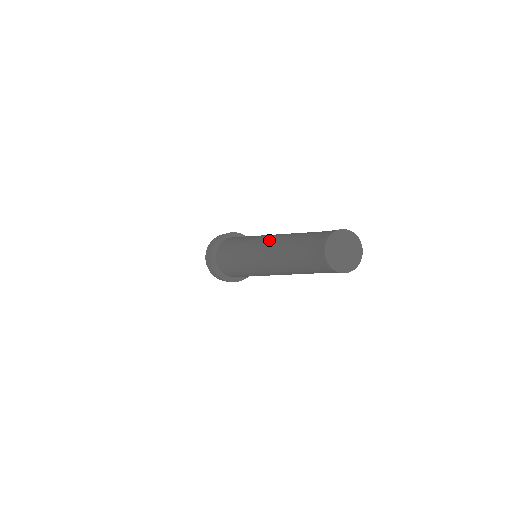
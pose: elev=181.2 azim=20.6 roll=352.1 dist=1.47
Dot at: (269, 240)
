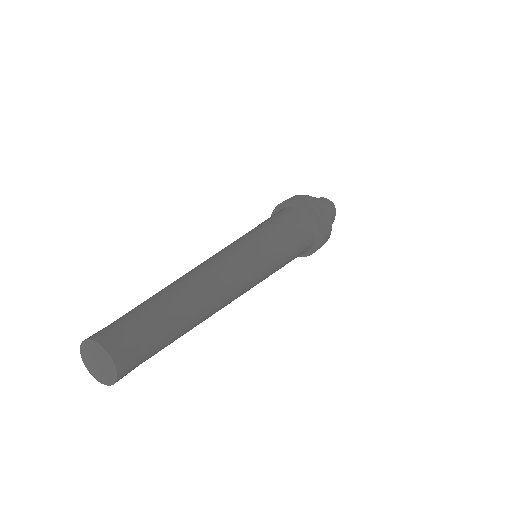
Dot at: occluded
